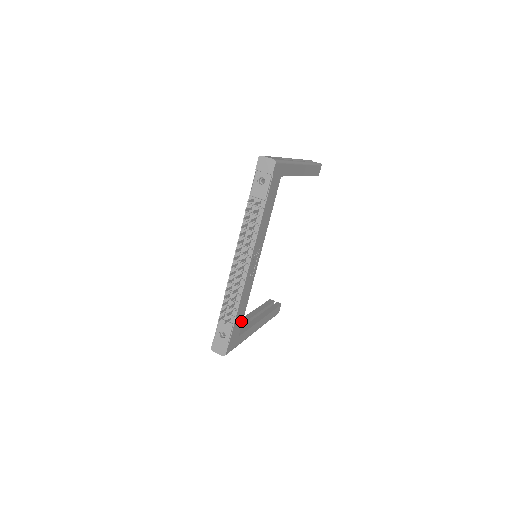
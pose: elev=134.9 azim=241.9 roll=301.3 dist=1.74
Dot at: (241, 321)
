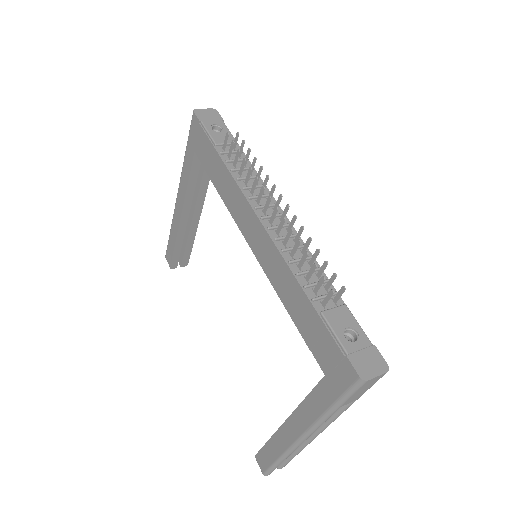
Dot at: occluded
